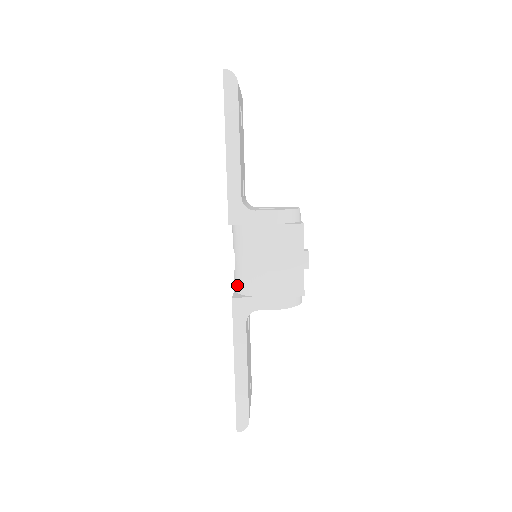
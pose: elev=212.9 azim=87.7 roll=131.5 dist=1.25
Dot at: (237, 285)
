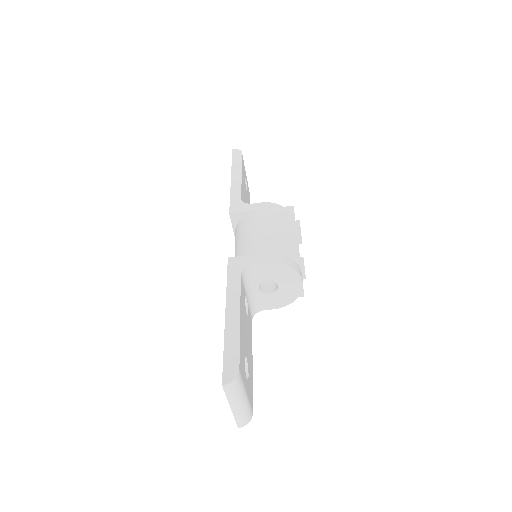
Dot at: occluded
